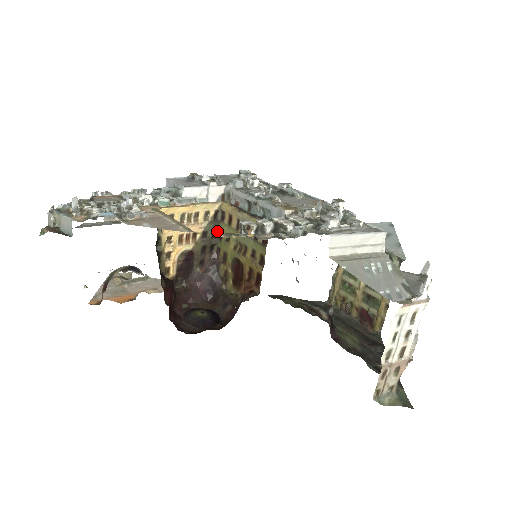
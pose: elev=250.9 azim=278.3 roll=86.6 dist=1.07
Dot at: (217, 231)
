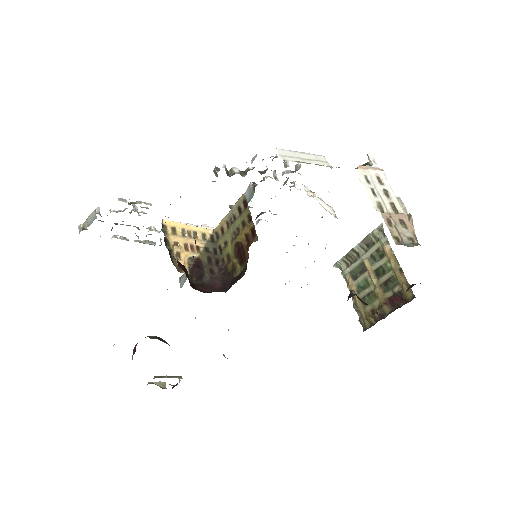
Dot at: (217, 250)
